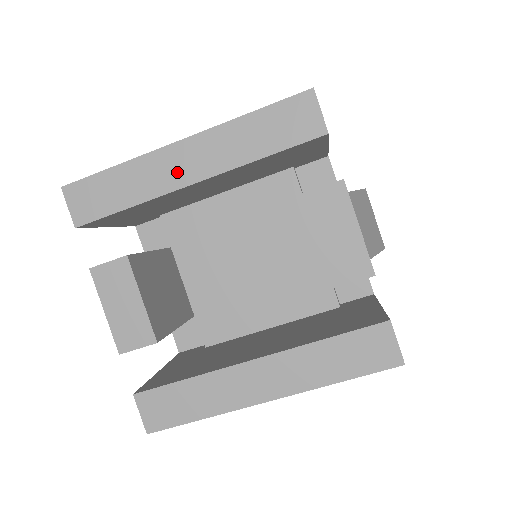
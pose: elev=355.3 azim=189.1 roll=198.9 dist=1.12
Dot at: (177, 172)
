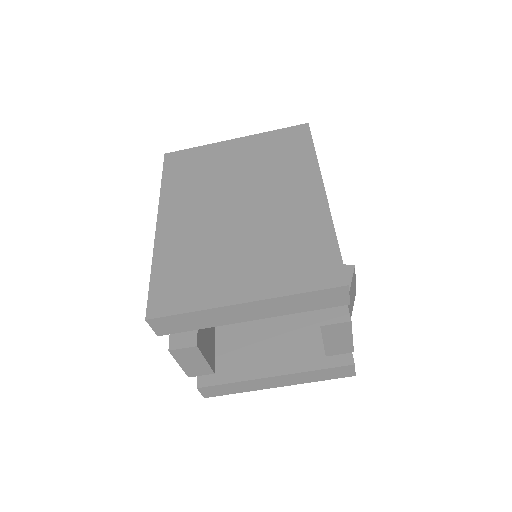
Dot at: (239, 316)
